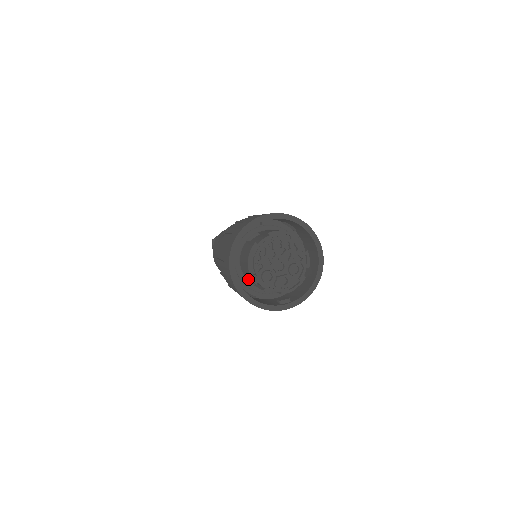
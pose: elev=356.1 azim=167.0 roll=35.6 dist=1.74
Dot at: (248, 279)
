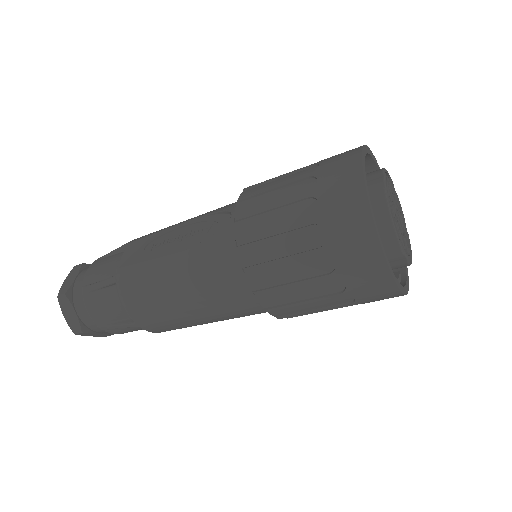
Dot at: occluded
